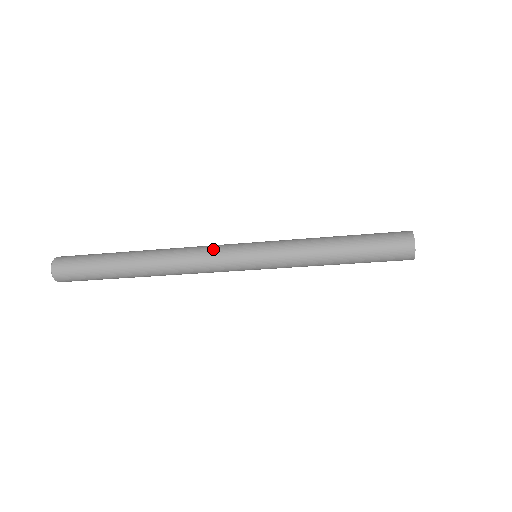
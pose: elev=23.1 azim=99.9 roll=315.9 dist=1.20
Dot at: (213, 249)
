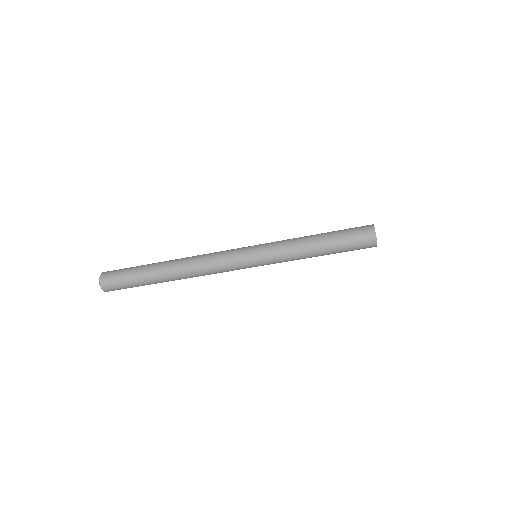
Dot at: (223, 251)
